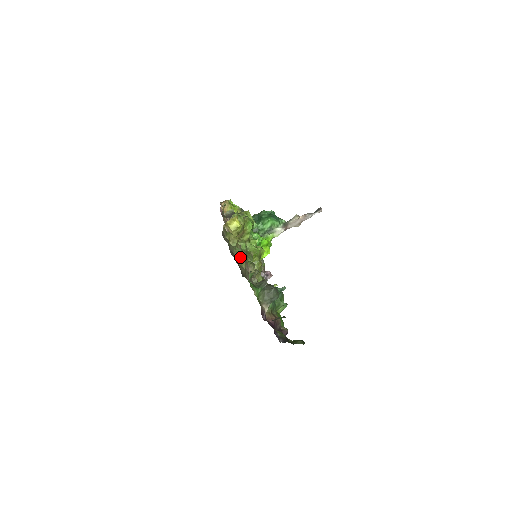
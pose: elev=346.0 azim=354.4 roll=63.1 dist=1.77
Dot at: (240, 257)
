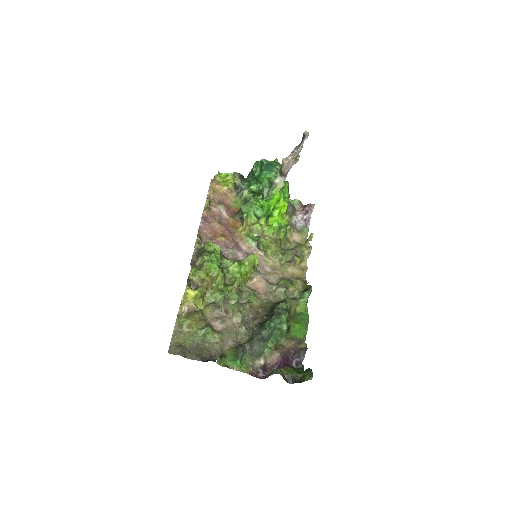
Dot at: (208, 334)
